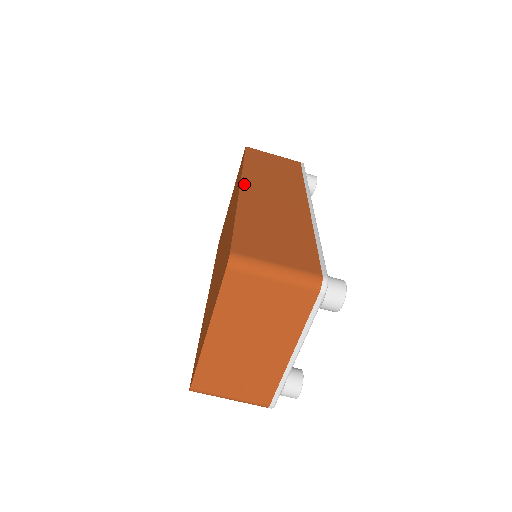
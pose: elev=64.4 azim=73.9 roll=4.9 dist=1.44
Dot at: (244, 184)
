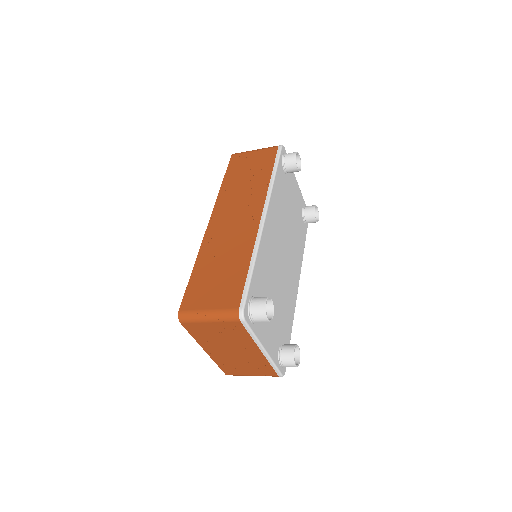
Dot at: (212, 218)
